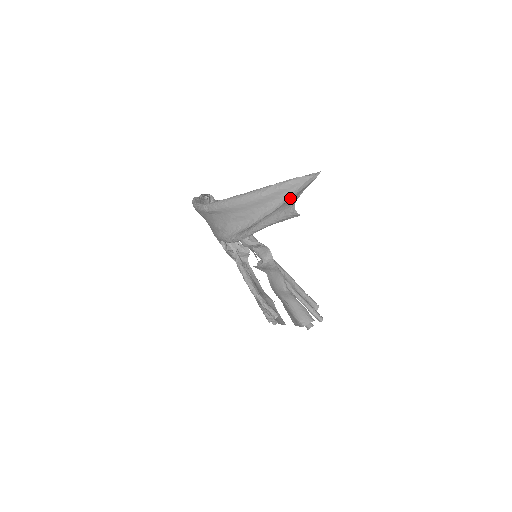
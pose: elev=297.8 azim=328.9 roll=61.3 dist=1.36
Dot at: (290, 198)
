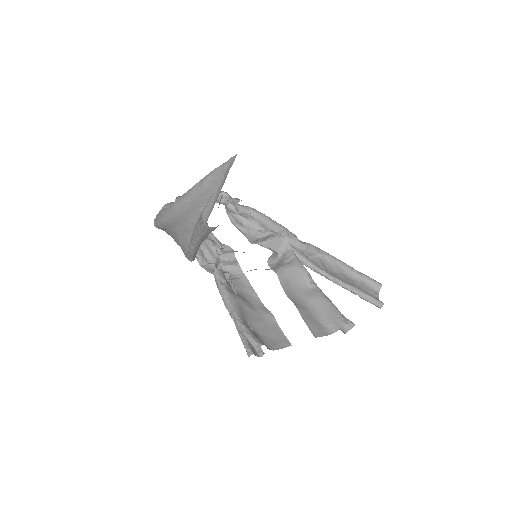
Dot at: (216, 199)
